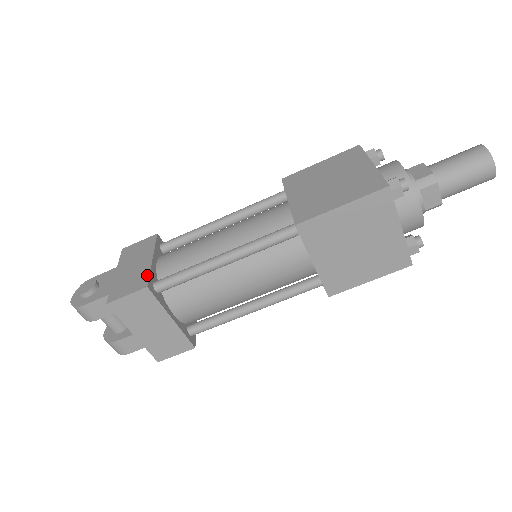
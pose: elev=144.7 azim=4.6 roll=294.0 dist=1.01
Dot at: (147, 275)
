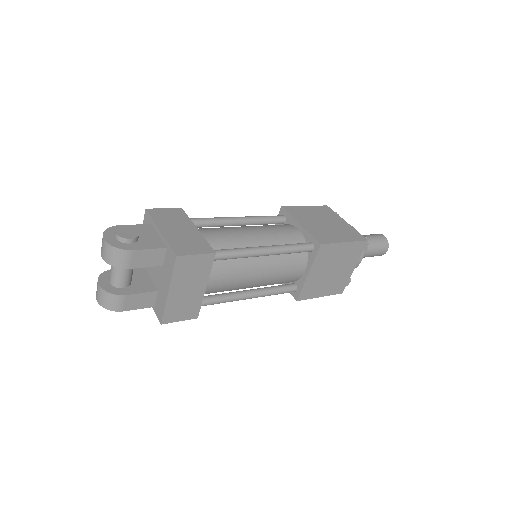
Dot at: (206, 243)
